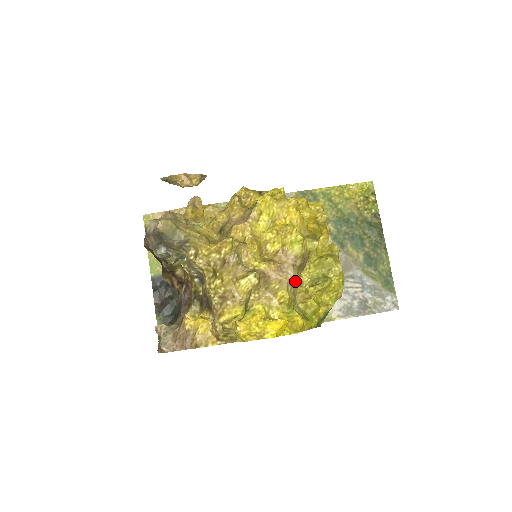
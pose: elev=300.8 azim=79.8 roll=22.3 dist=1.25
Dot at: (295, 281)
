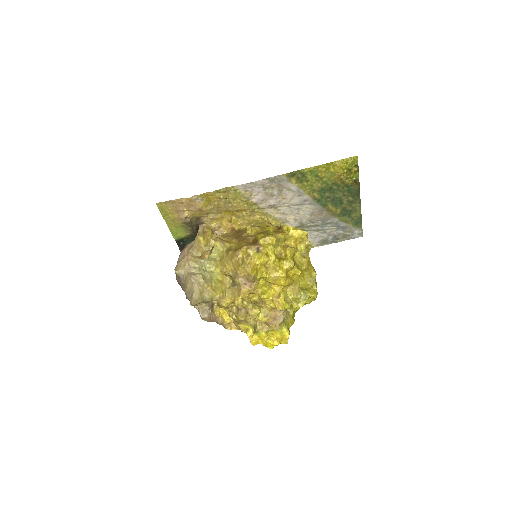
Dot at: occluded
